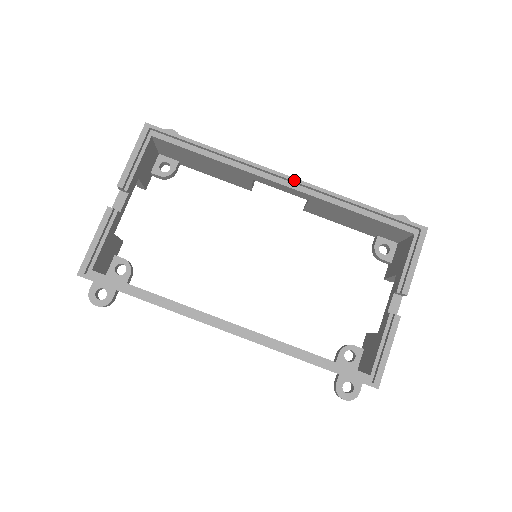
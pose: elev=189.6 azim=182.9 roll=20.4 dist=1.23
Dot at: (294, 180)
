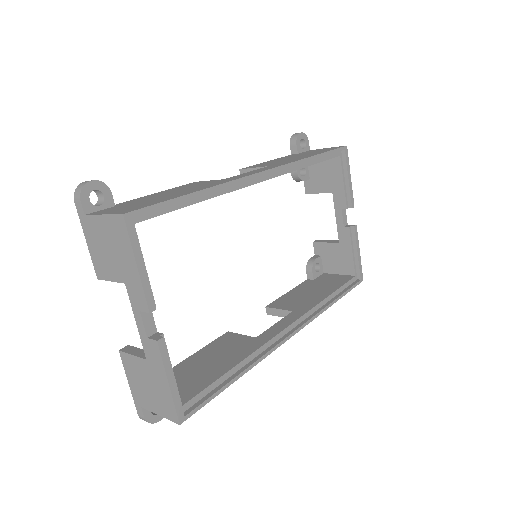
Dot at: (272, 171)
